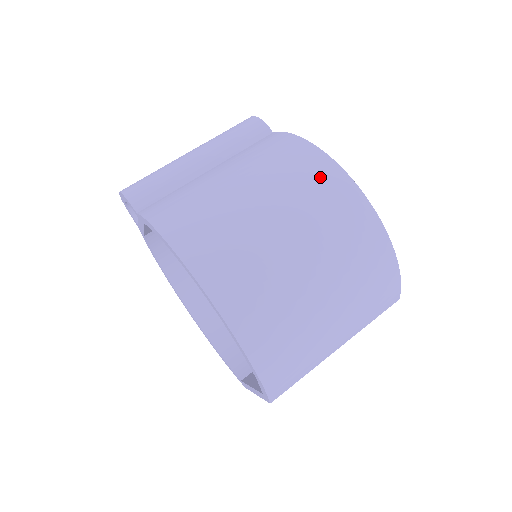
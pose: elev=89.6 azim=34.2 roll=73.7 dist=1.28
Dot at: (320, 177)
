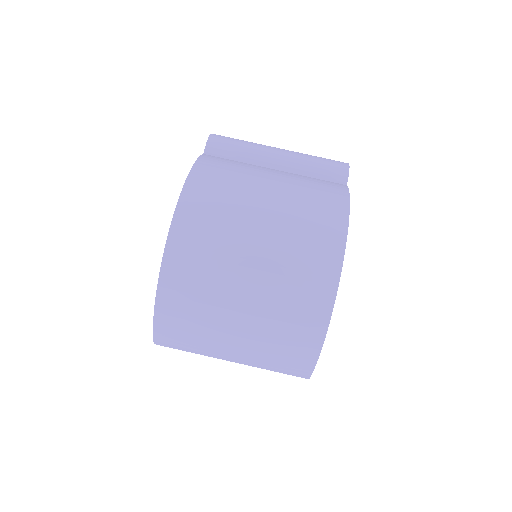
Dot at: (324, 234)
